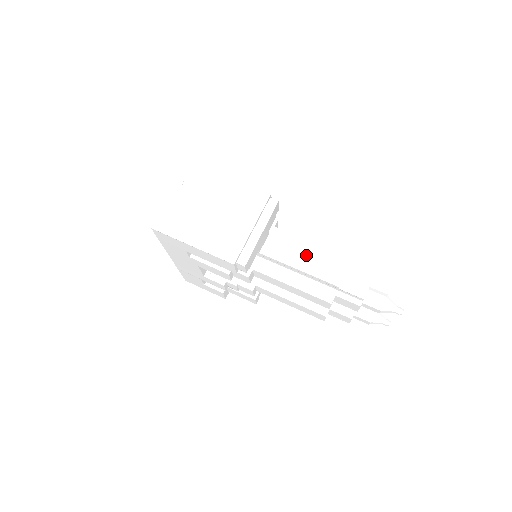
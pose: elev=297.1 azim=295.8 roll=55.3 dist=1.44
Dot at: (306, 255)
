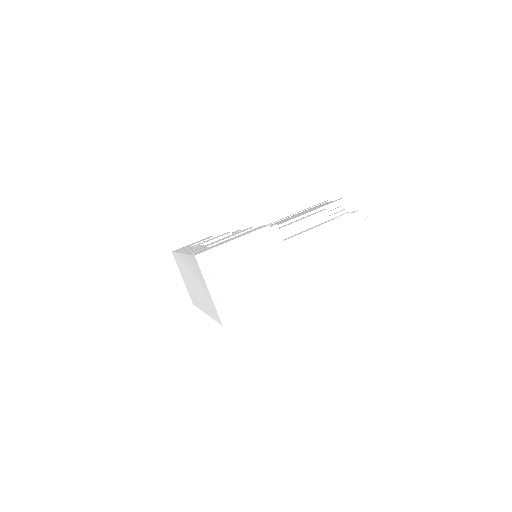
Dot at: (307, 236)
